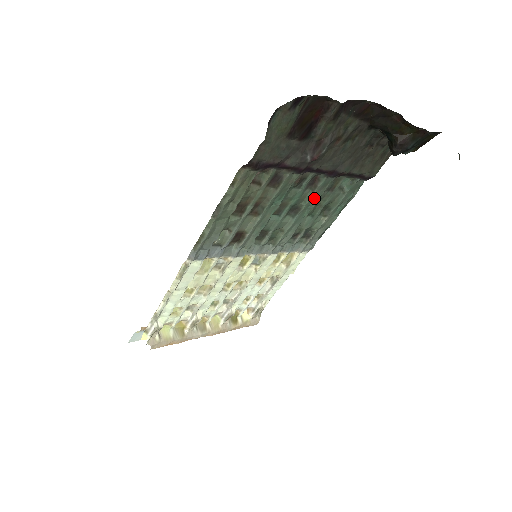
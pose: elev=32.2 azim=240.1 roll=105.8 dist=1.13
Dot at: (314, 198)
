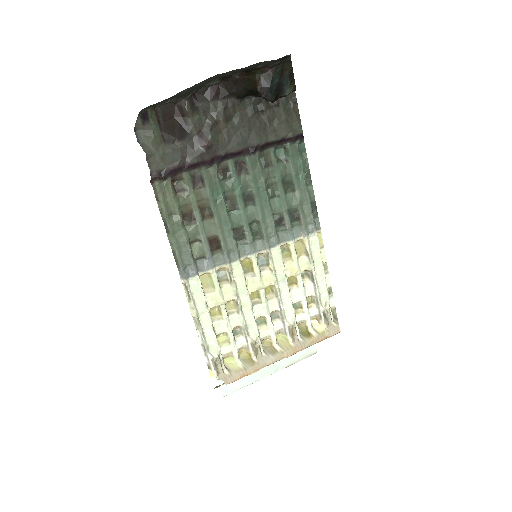
Dot at: (257, 179)
